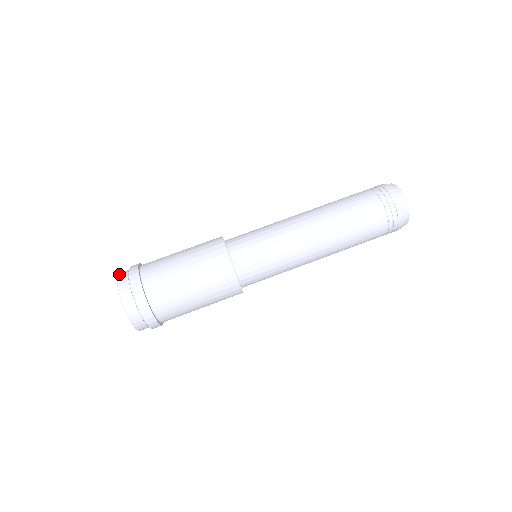
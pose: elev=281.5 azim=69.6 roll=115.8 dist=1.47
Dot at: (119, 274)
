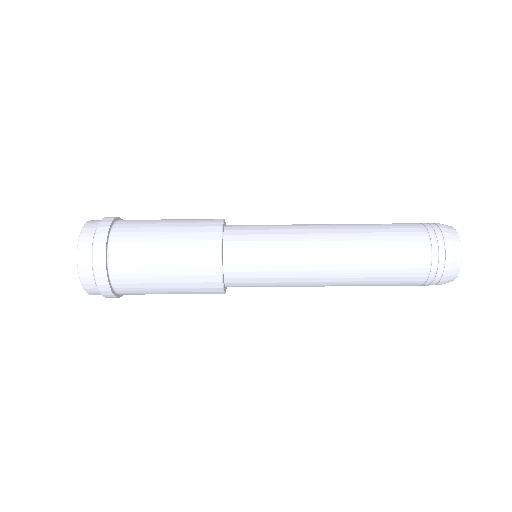
Dot at: (89, 221)
